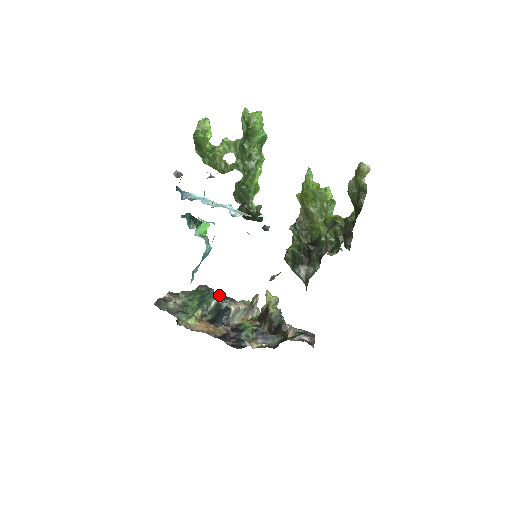
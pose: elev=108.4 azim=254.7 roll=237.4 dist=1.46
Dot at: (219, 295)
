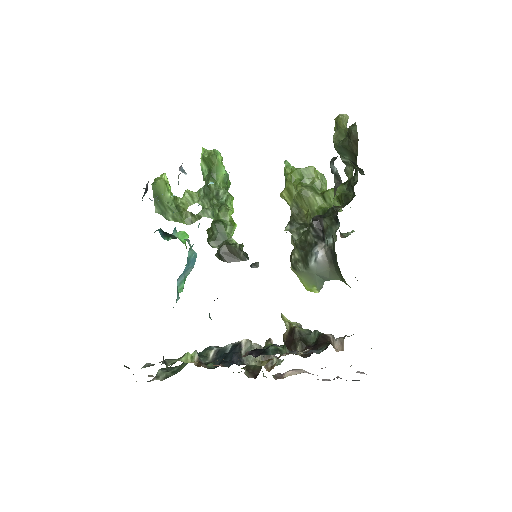
Dot at: (217, 346)
